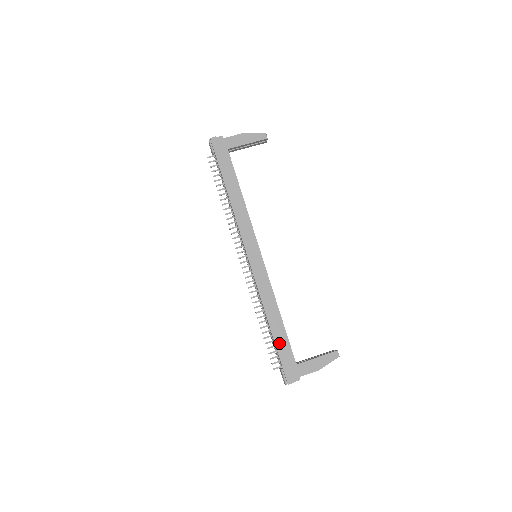
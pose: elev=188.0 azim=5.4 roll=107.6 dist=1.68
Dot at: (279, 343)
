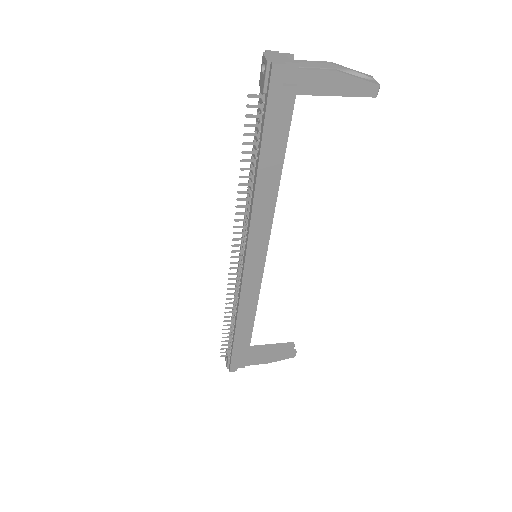
Dot at: (238, 344)
